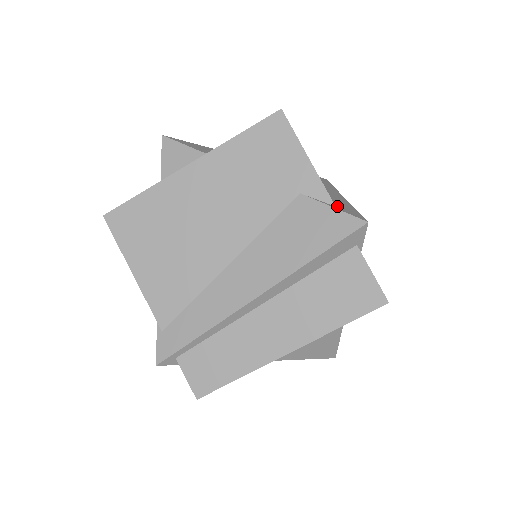
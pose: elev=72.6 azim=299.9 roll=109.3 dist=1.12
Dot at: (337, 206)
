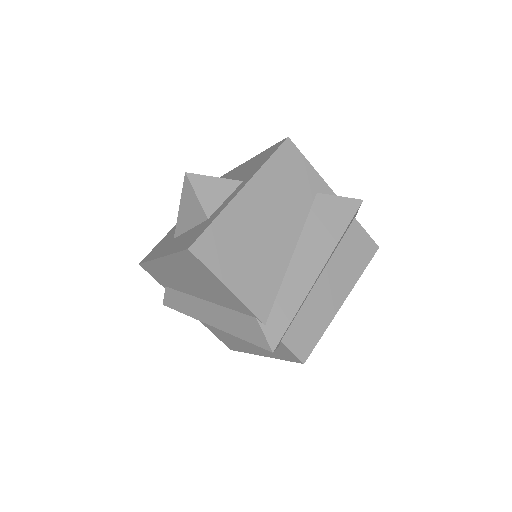
Dot at: occluded
